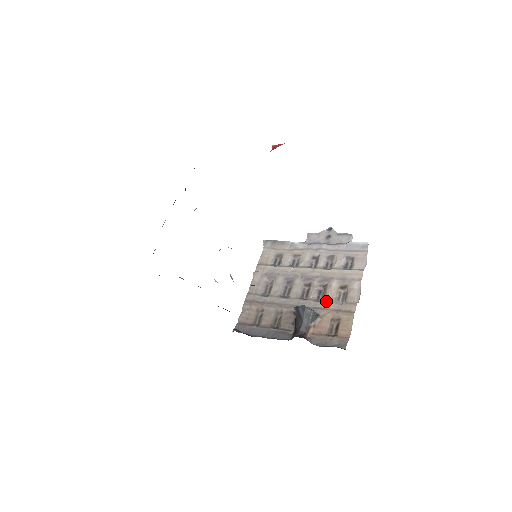
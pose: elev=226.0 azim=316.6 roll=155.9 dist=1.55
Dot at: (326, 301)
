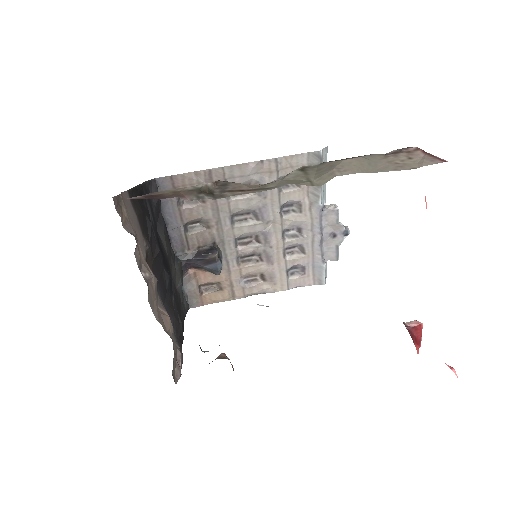
Dot at: (240, 270)
